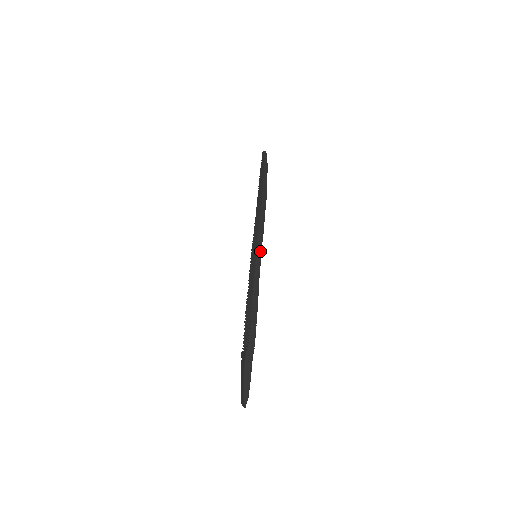
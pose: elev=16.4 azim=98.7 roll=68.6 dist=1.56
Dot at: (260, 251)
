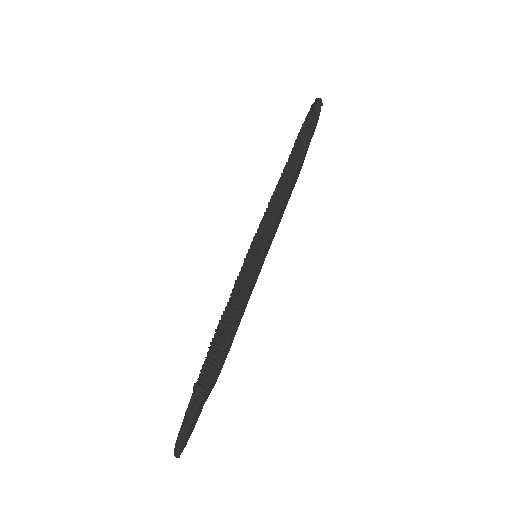
Dot at: (266, 255)
